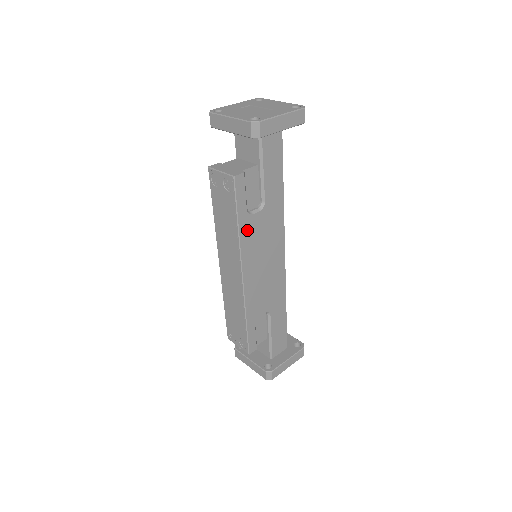
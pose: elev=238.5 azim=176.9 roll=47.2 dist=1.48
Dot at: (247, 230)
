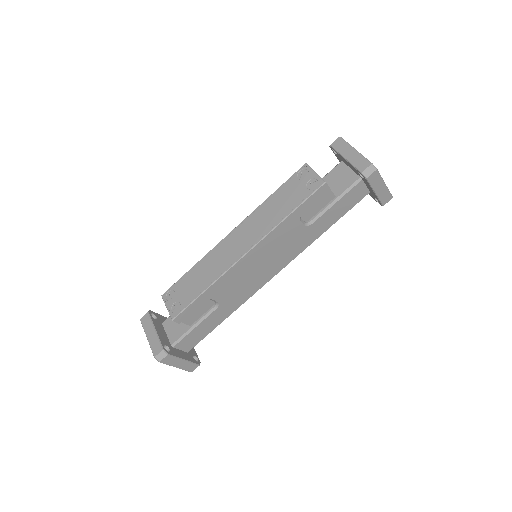
Dot at: (286, 226)
